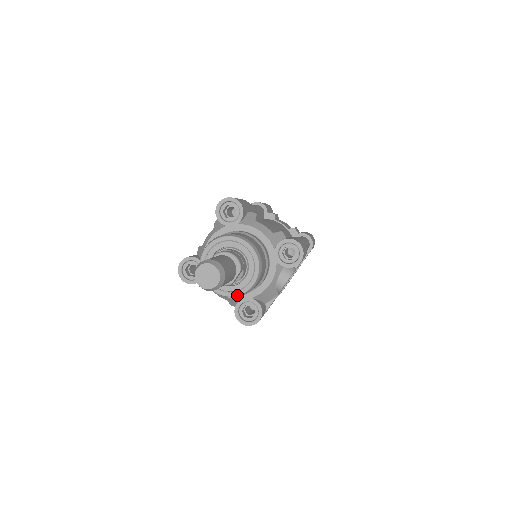
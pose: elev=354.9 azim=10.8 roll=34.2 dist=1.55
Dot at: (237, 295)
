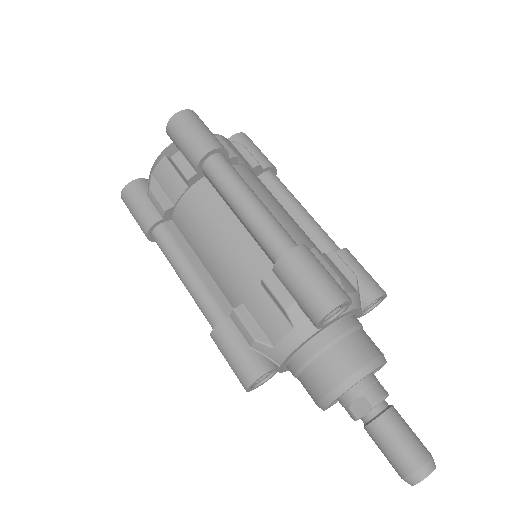
Dot at: occluded
